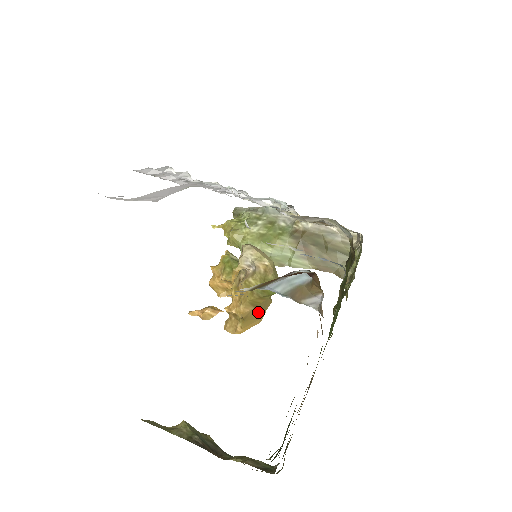
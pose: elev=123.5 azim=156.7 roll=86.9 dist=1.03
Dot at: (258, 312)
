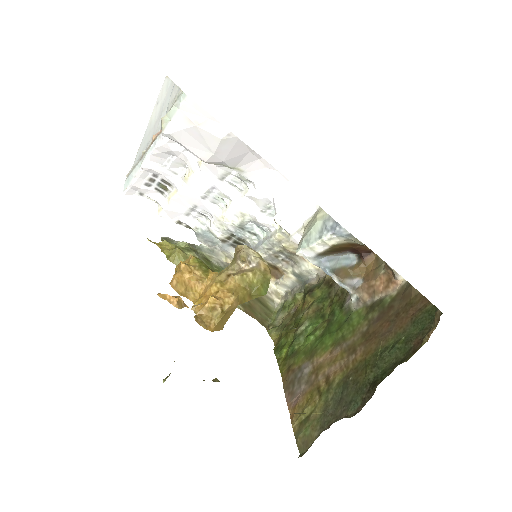
Dot at: (230, 315)
